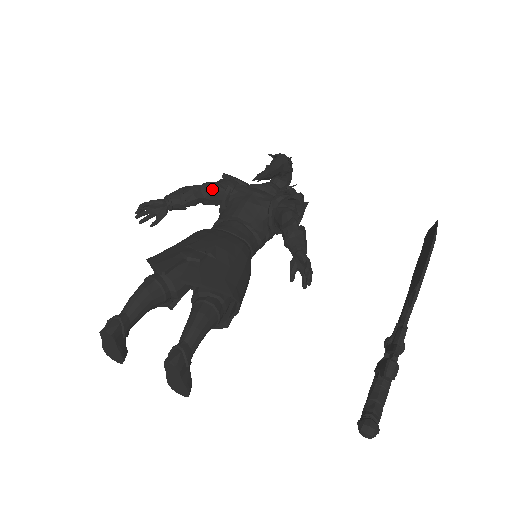
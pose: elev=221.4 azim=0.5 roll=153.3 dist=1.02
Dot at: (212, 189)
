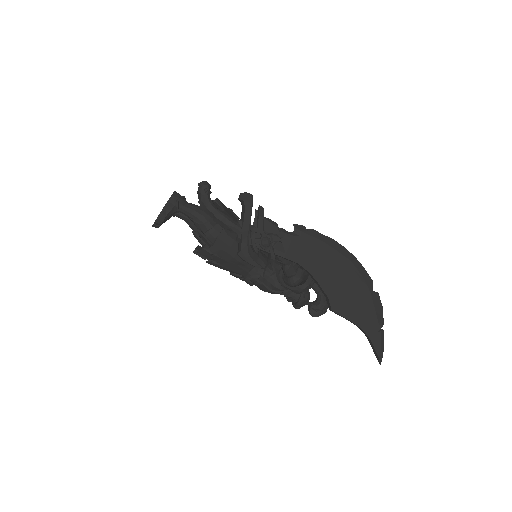
Dot at: occluded
